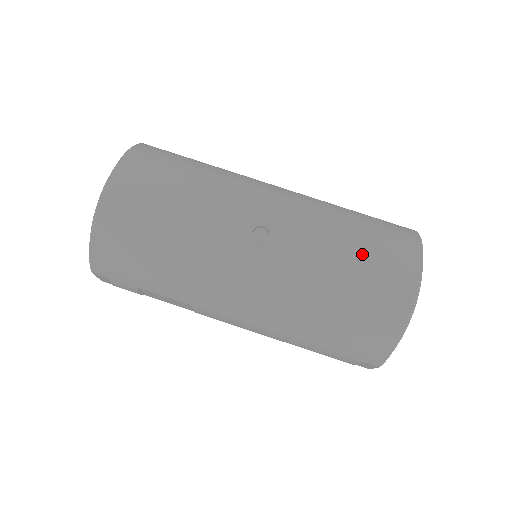
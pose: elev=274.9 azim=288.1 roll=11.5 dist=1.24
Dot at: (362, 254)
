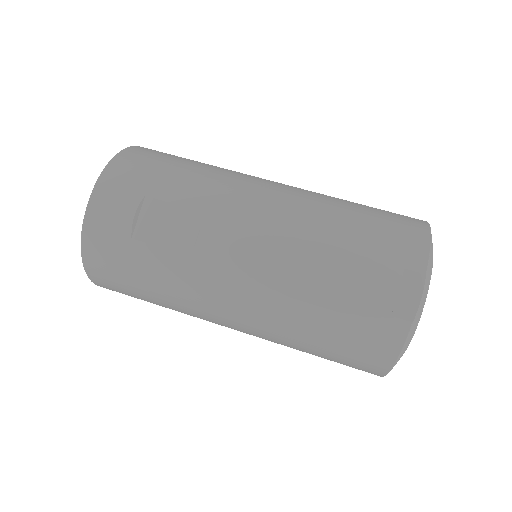
Dot at: occluded
